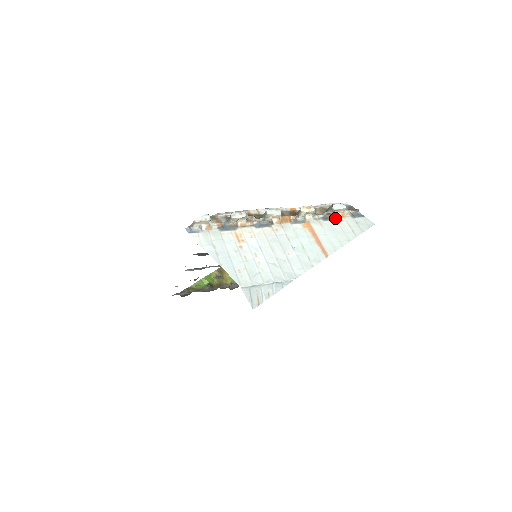
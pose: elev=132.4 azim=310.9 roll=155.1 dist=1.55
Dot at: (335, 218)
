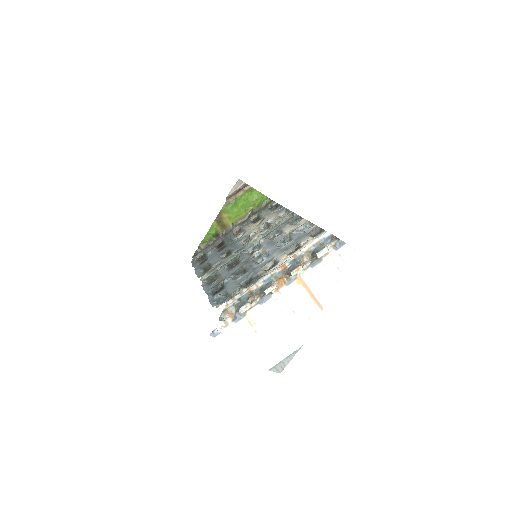
Dot at: (321, 259)
